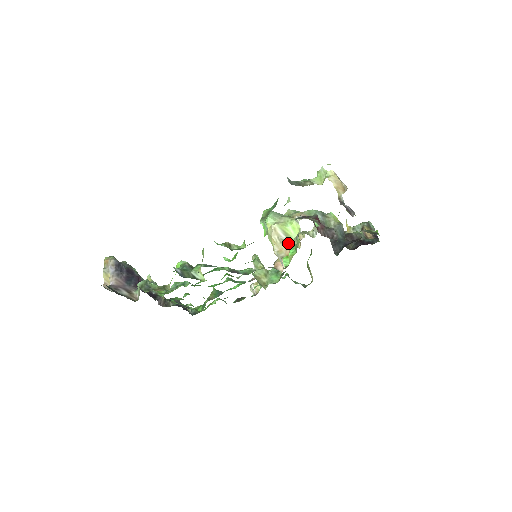
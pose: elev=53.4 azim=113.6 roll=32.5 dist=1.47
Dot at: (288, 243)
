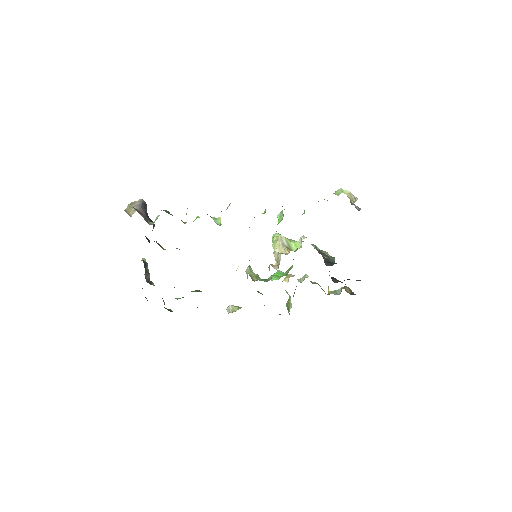
Dot at: (289, 249)
